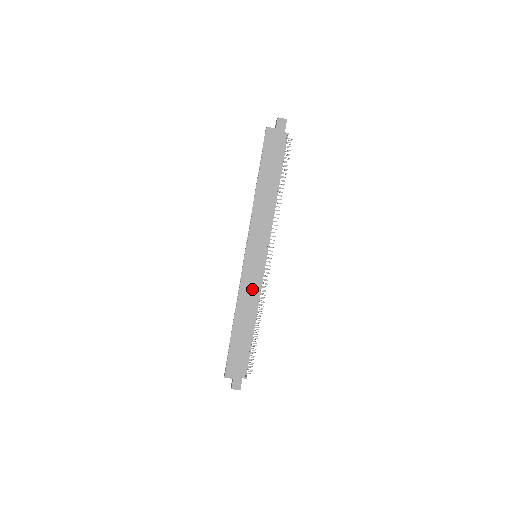
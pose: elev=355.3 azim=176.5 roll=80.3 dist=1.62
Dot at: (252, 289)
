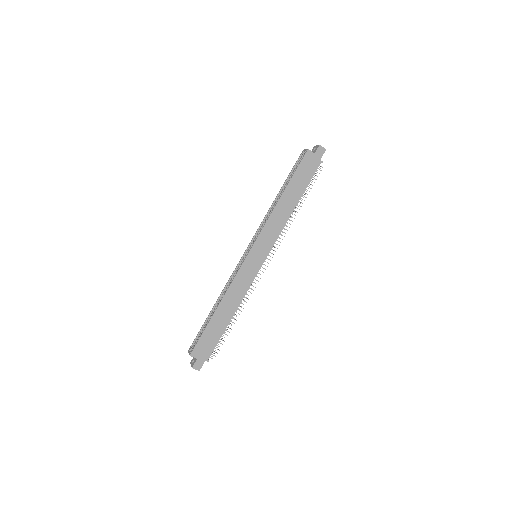
Dot at: (243, 284)
